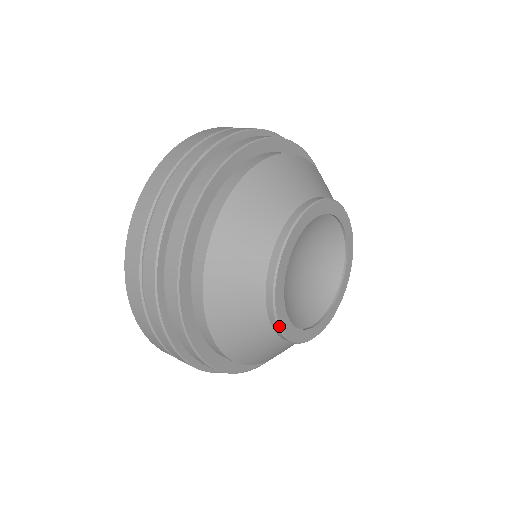
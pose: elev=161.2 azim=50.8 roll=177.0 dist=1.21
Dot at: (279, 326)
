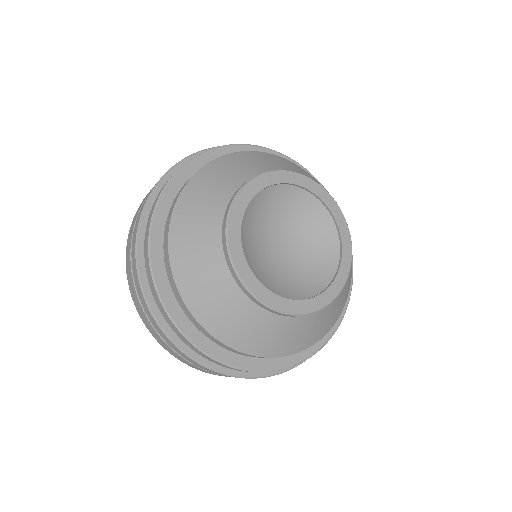
Dot at: (260, 301)
